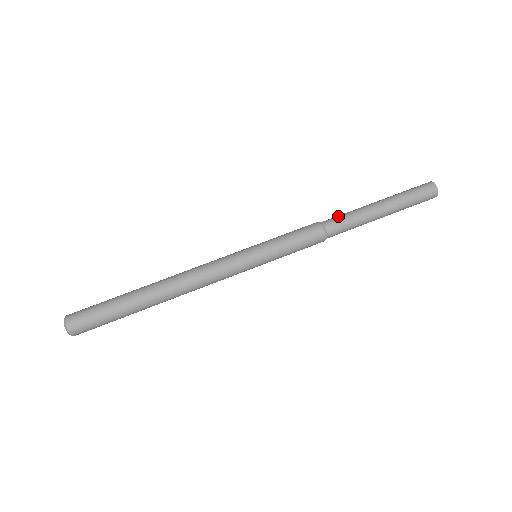
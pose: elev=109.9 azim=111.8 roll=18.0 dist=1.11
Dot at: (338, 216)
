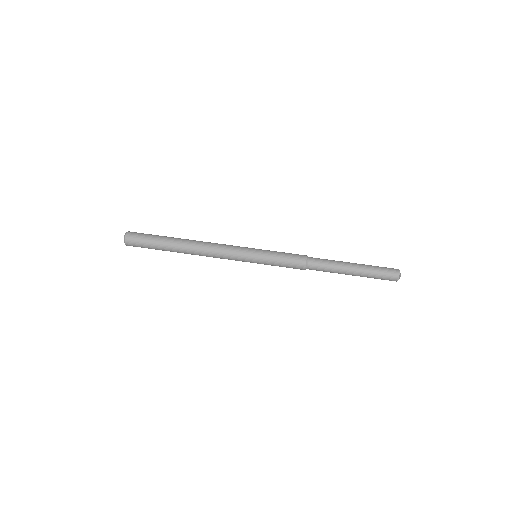
Dot at: (322, 259)
